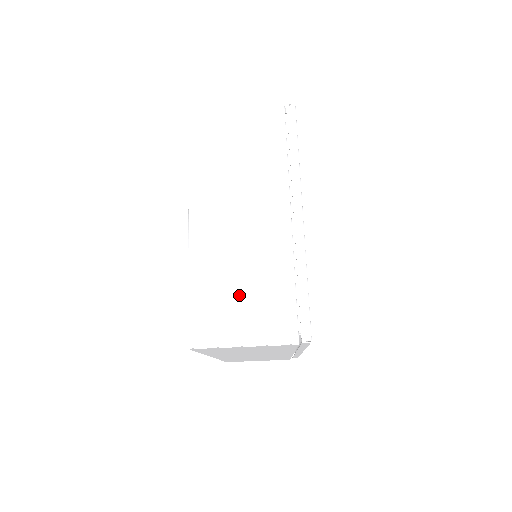
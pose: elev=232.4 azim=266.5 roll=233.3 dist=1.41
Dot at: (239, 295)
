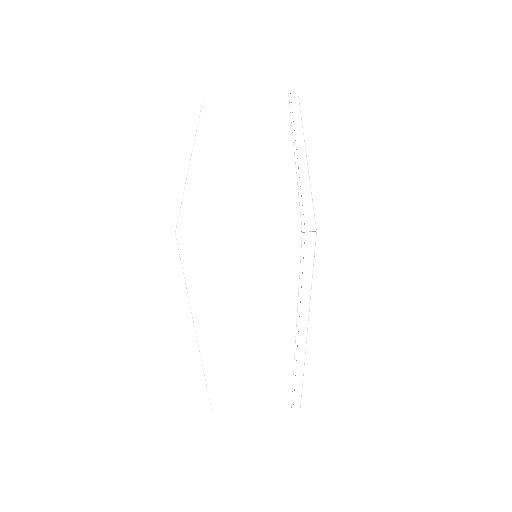
Dot at: (238, 196)
